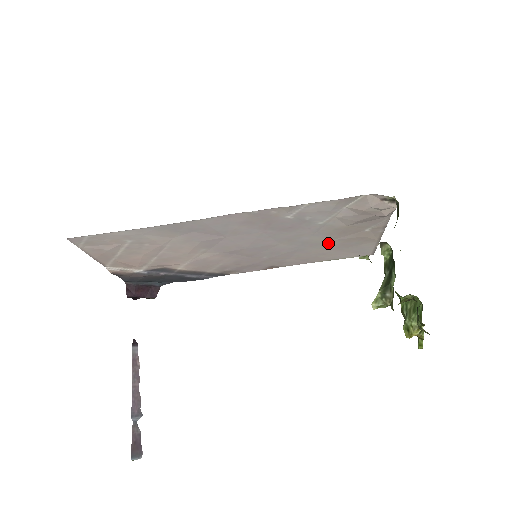
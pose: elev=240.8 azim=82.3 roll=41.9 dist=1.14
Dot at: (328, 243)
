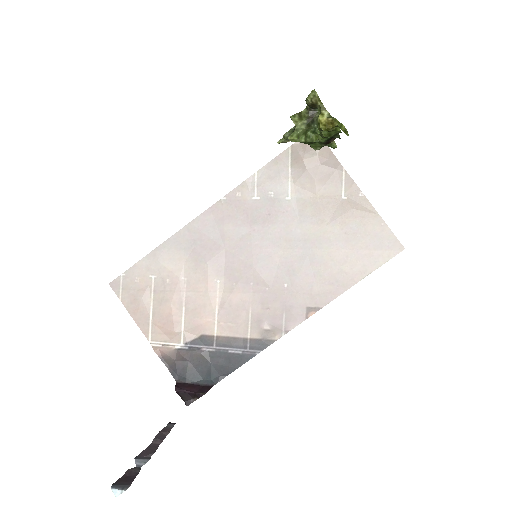
Dot at: (327, 235)
